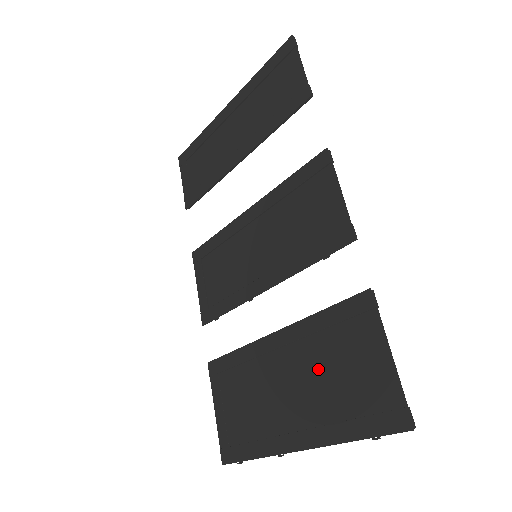
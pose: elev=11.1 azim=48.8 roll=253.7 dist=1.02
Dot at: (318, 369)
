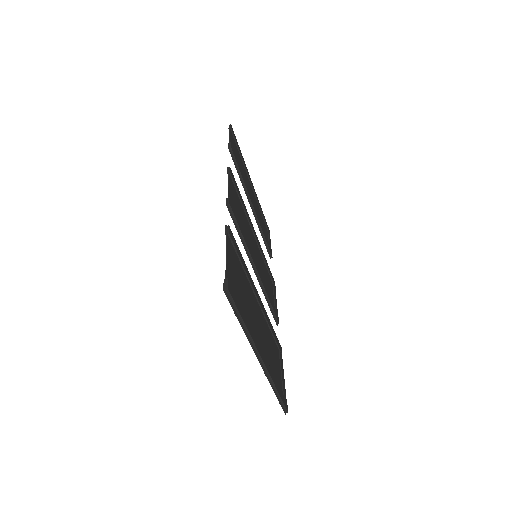
Dot at: (247, 297)
